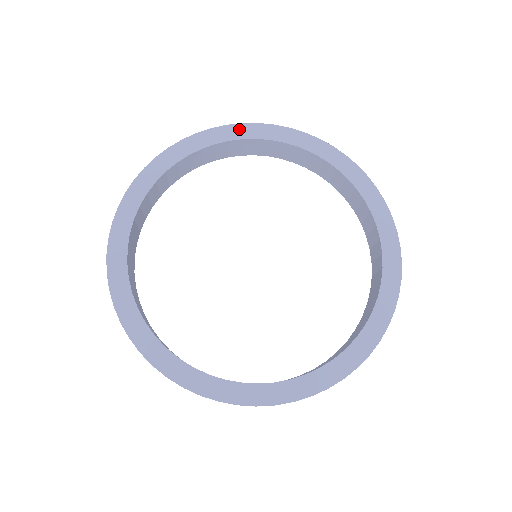
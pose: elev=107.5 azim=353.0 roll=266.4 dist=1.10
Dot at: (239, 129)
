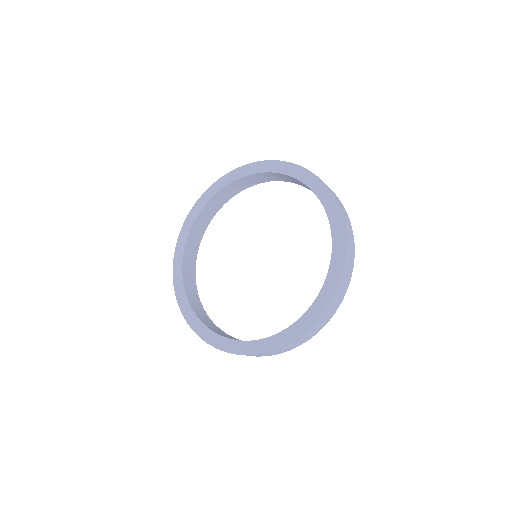
Dot at: (305, 174)
